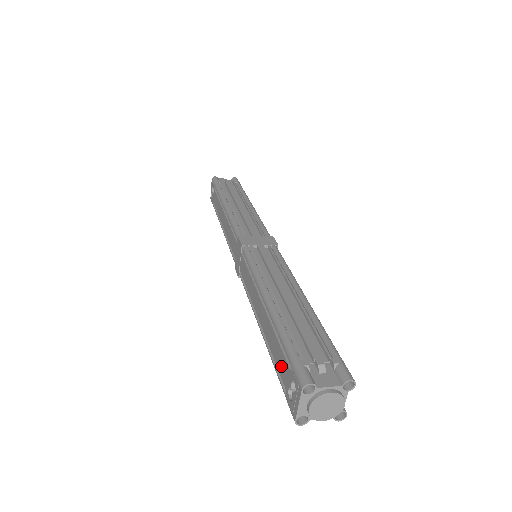
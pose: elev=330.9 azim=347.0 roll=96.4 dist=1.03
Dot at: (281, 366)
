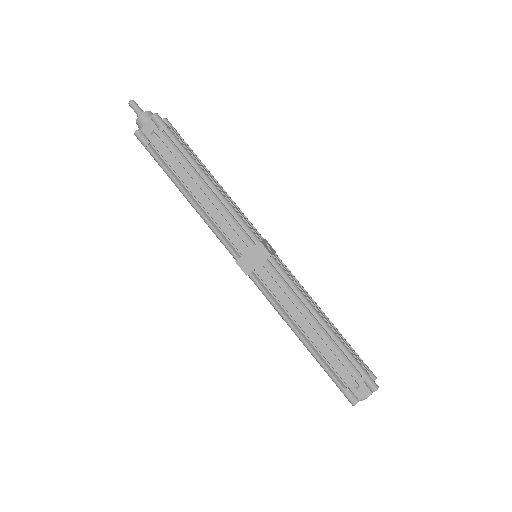
Dot at: occluded
